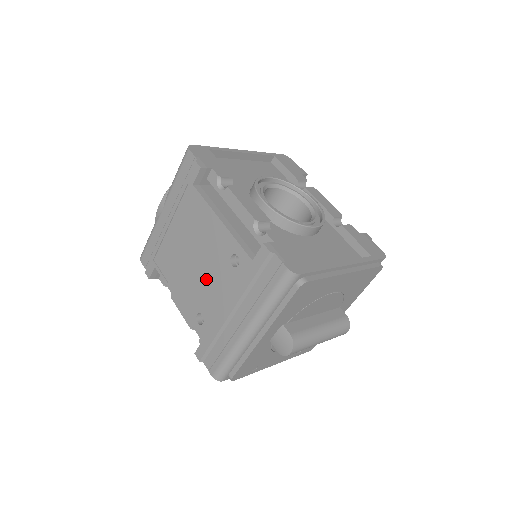
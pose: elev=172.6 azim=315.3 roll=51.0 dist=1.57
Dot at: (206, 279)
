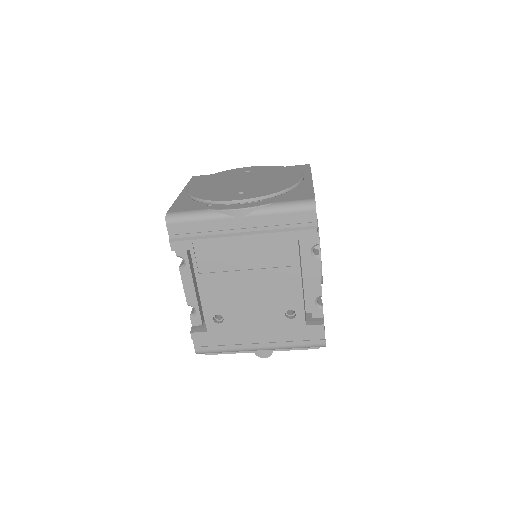
Dot at: (251, 304)
